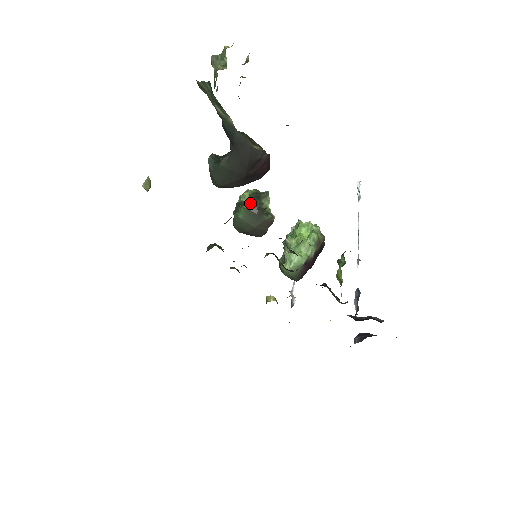
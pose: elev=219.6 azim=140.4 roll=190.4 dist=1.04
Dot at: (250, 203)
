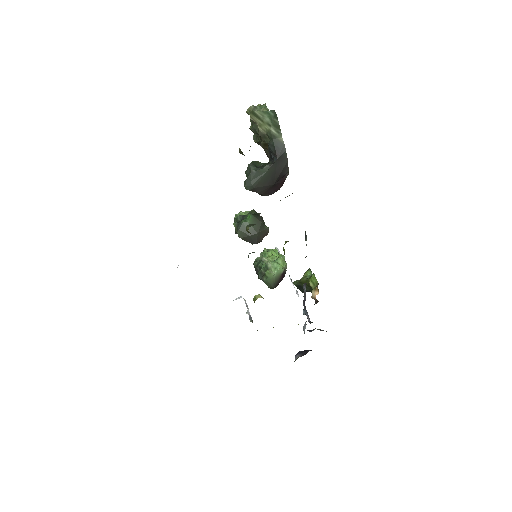
Dot at: (256, 214)
